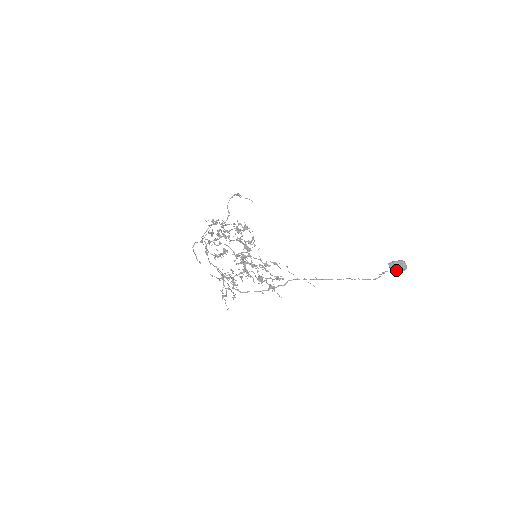
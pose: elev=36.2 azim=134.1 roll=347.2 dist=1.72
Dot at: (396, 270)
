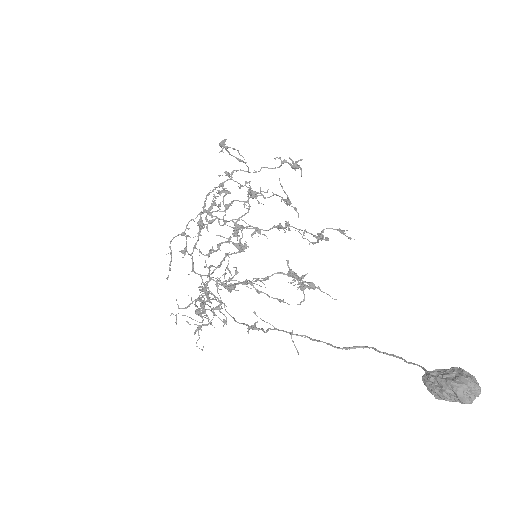
Dot at: (437, 397)
